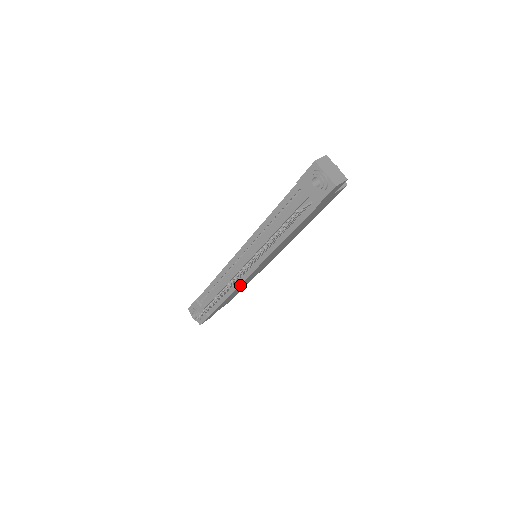
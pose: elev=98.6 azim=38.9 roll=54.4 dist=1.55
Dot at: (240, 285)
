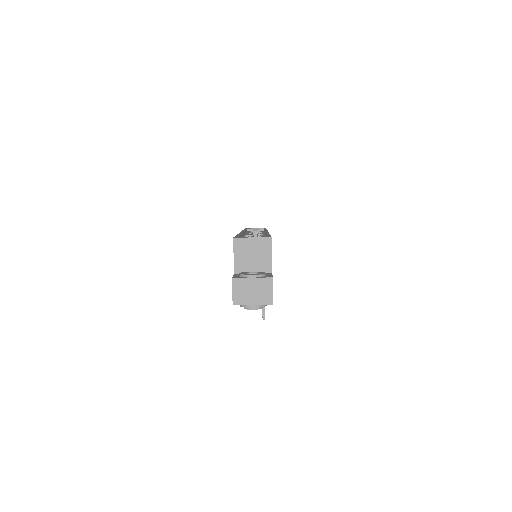
Dot at: occluded
